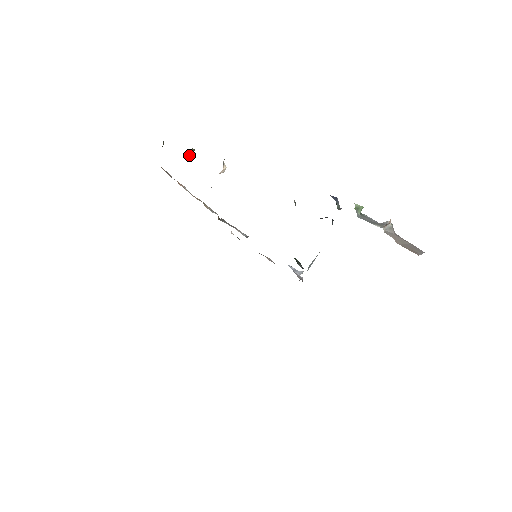
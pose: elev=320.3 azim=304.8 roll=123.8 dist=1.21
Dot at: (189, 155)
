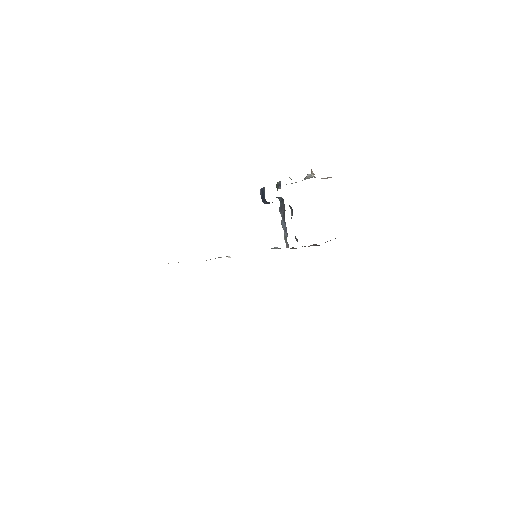
Dot at: occluded
